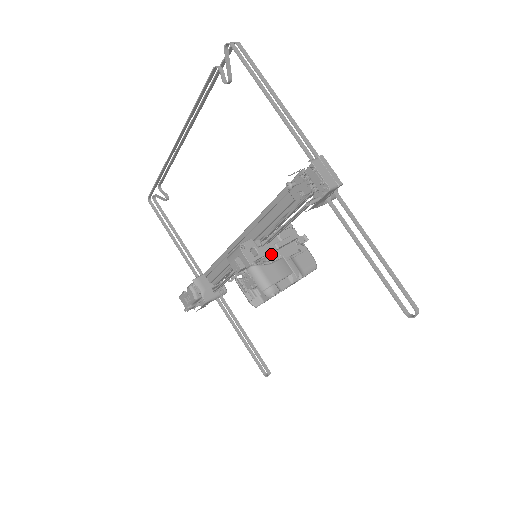
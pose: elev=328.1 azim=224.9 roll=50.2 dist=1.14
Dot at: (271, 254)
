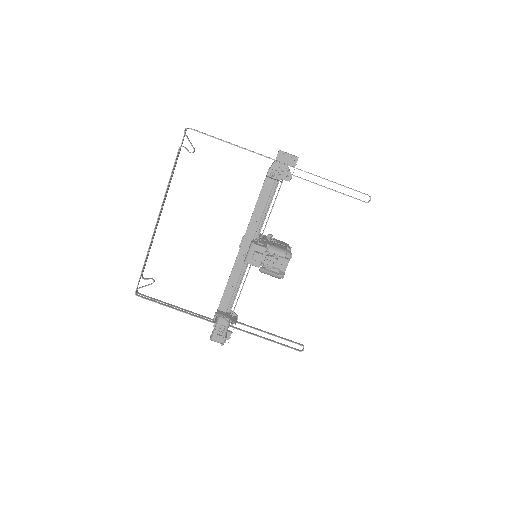
Dot at: (267, 244)
